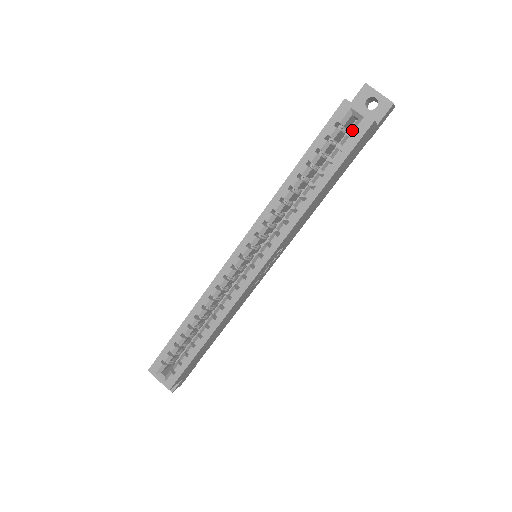
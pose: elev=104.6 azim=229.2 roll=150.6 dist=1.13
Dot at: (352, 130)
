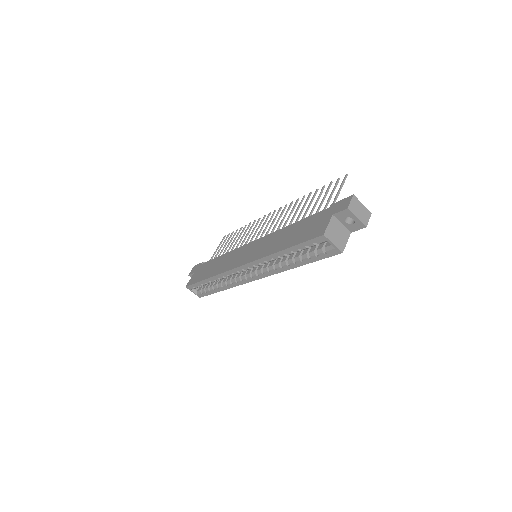
Dot at: (326, 250)
